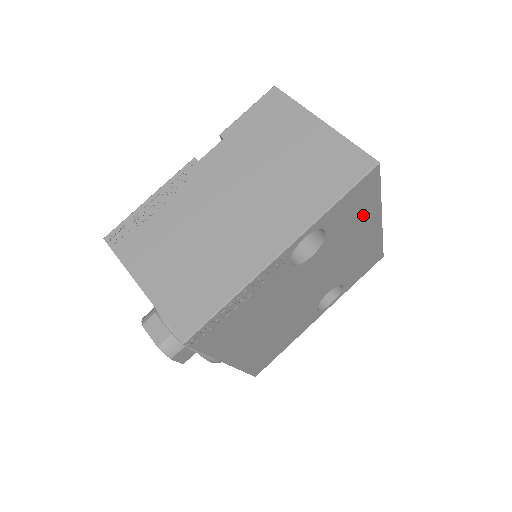
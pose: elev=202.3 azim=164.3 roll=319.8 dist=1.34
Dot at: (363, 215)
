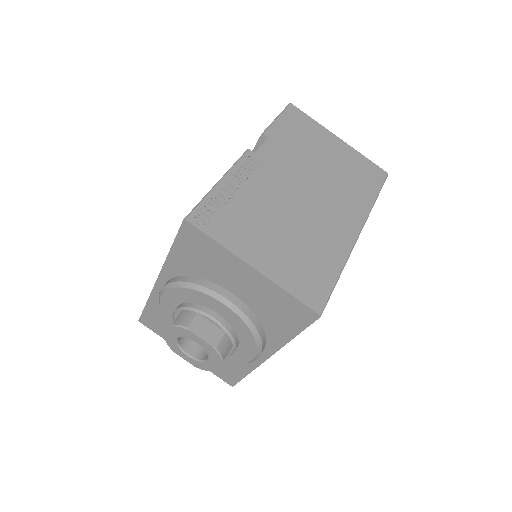
Dot at: occluded
